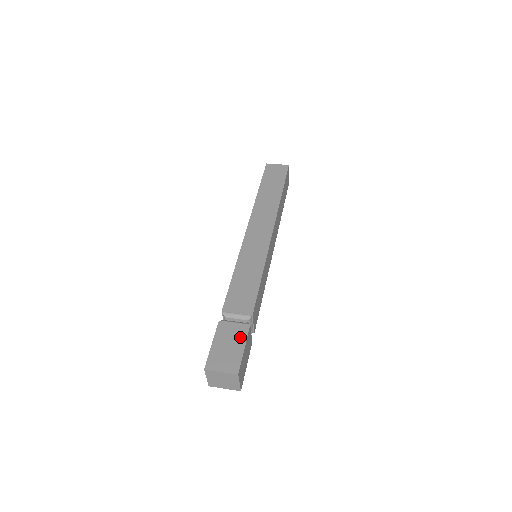
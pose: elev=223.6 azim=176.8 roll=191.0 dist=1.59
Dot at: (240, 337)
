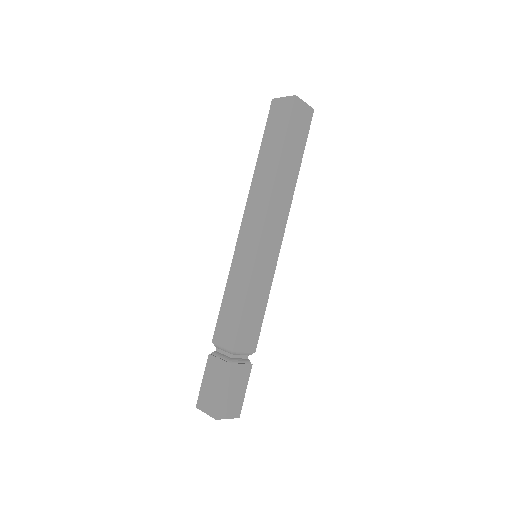
Dot at: (221, 377)
